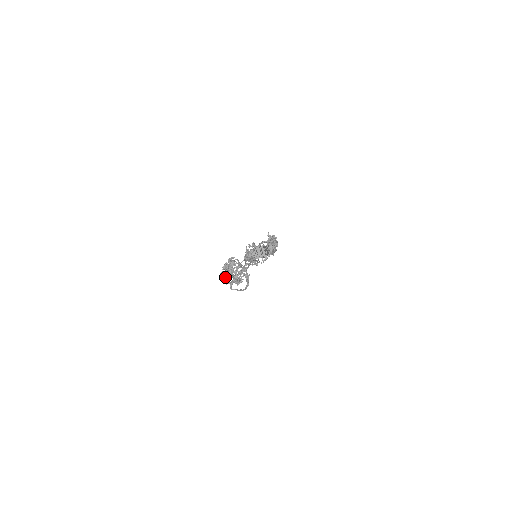
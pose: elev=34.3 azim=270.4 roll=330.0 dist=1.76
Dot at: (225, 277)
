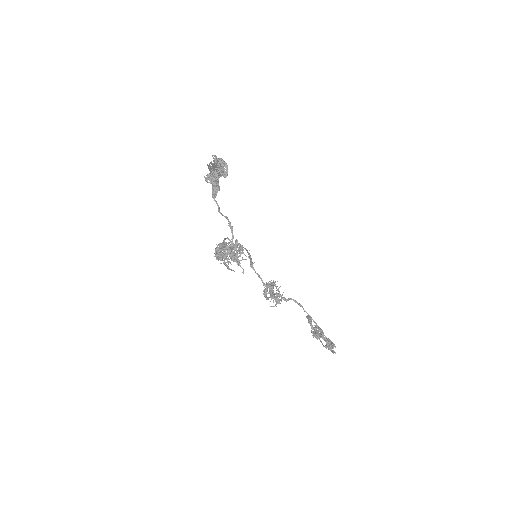
Dot at: (218, 253)
